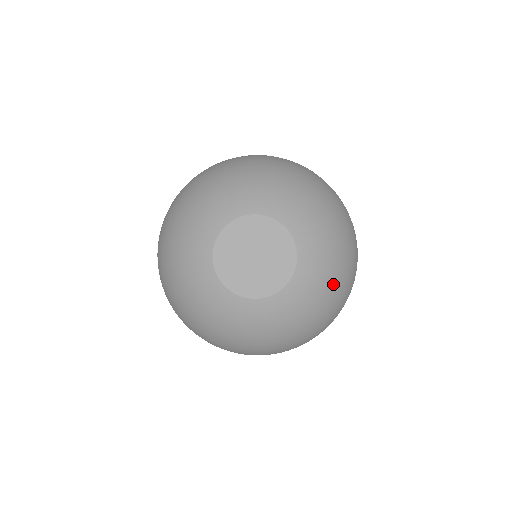
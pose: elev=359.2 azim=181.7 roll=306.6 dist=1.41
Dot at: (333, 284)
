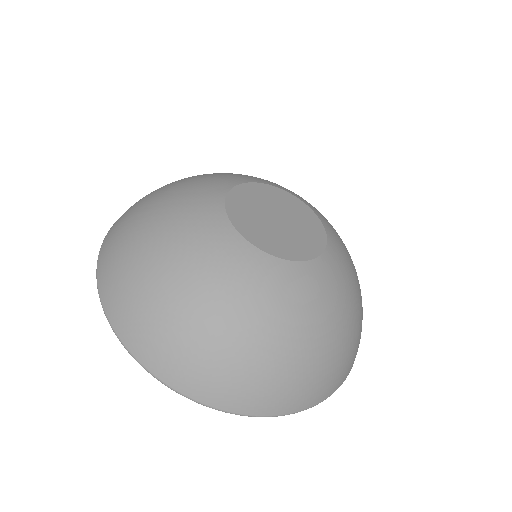
Dot at: (358, 292)
